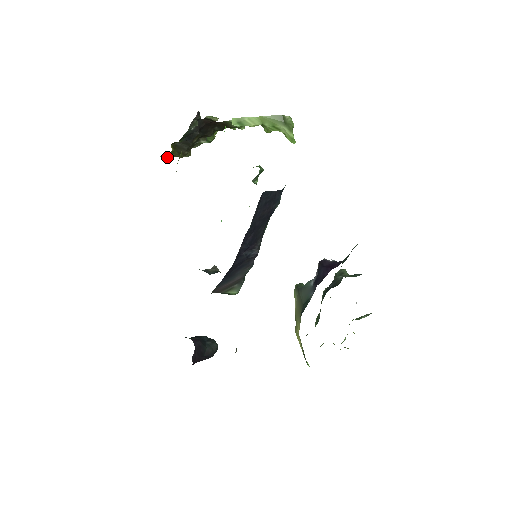
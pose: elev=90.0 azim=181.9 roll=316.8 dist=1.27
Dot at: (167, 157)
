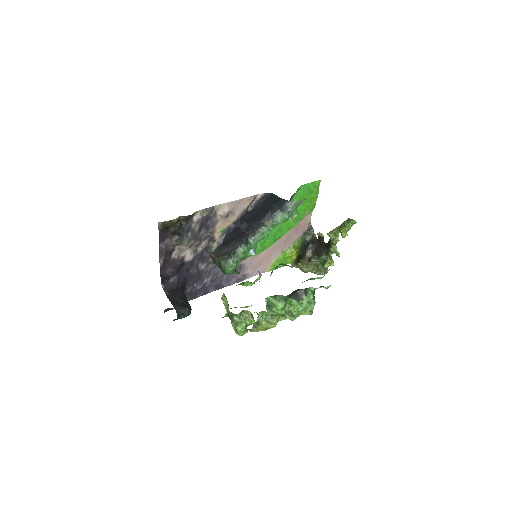
Dot at: occluded
